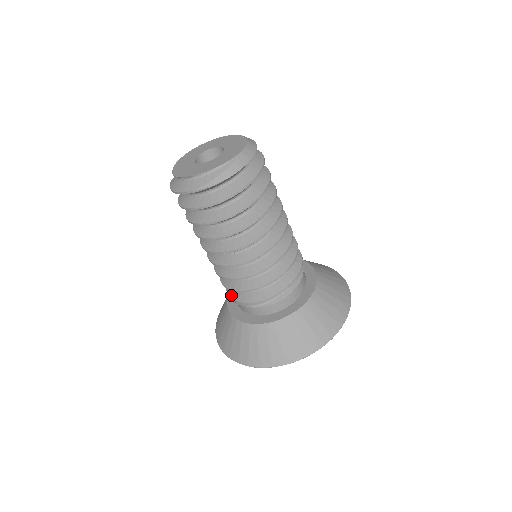
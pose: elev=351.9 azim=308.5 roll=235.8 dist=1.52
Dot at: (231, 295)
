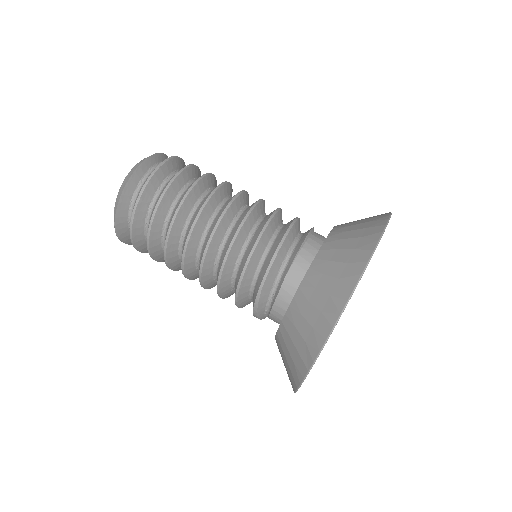
Dot at: occluded
